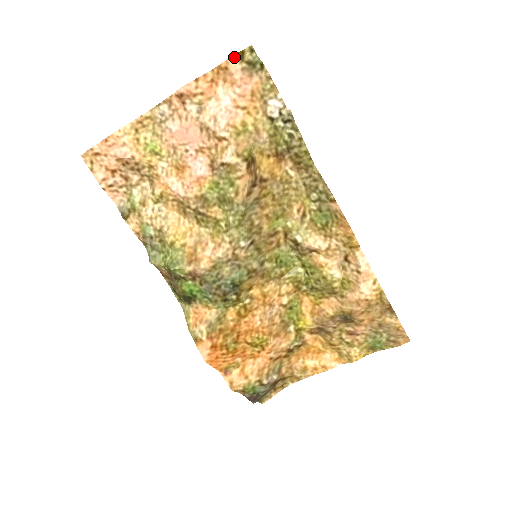
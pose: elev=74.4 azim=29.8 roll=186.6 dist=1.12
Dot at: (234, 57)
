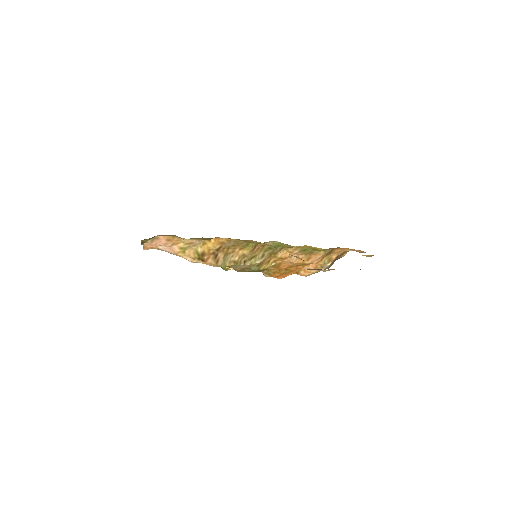
Dot at: (142, 244)
